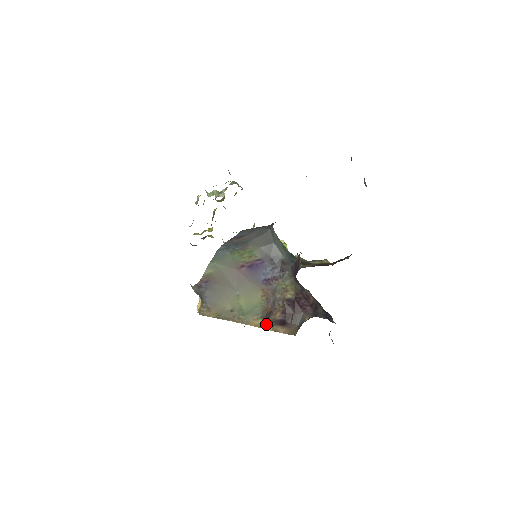
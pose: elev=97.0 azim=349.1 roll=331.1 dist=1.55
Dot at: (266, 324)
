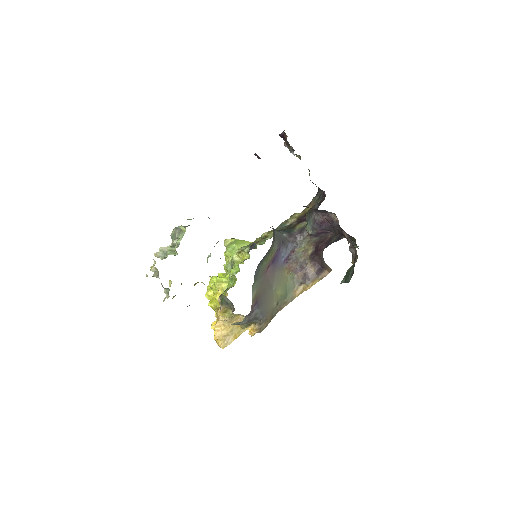
Dot at: (311, 283)
